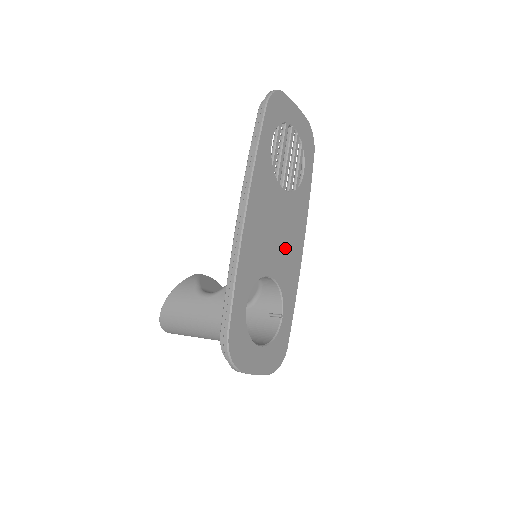
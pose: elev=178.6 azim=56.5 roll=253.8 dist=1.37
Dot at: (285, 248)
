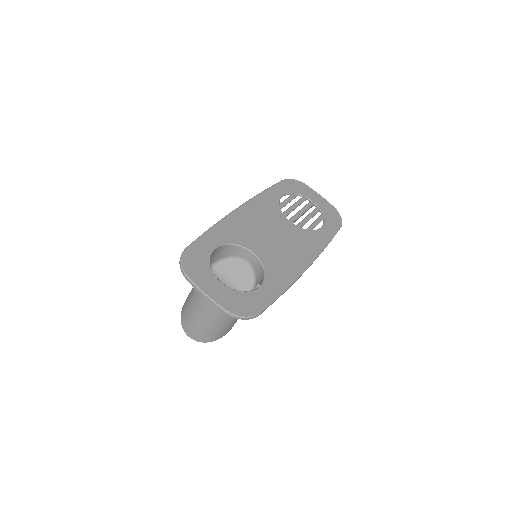
Dot at: (280, 250)
